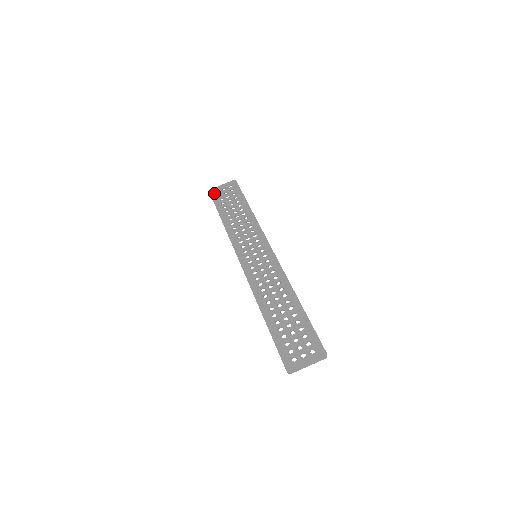
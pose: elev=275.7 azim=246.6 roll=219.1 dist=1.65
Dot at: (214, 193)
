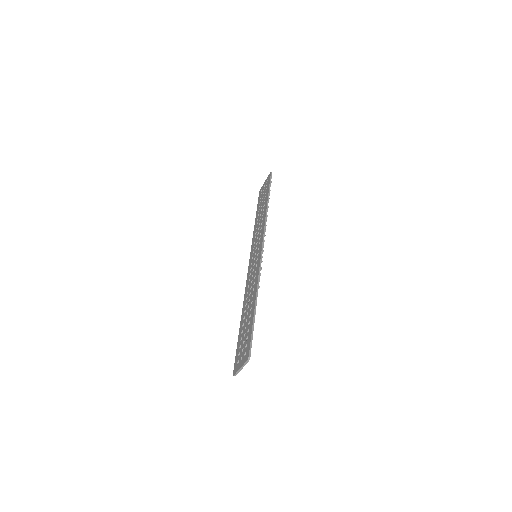
Dot at: (260, 193)
